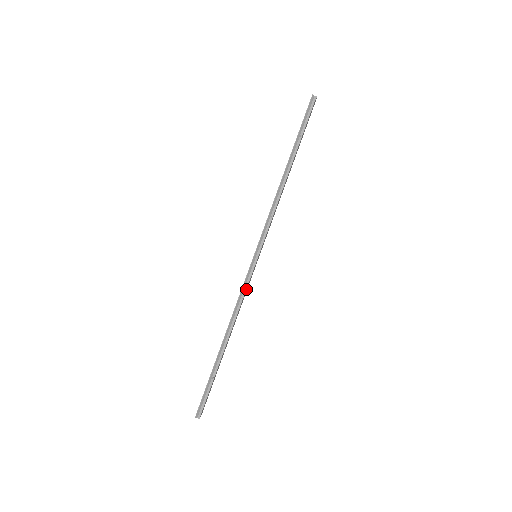
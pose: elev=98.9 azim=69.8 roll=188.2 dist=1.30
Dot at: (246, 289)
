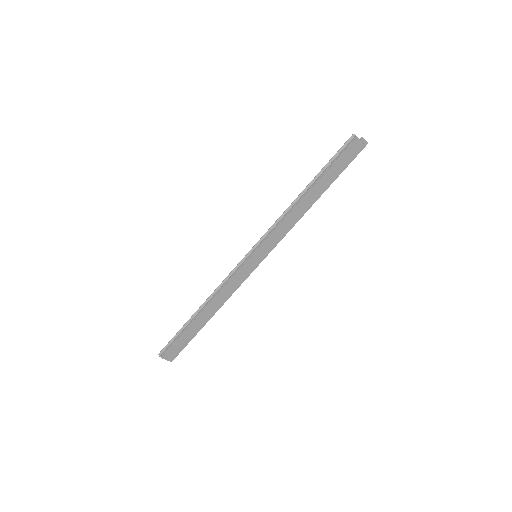
Dot at: (233, 276)
